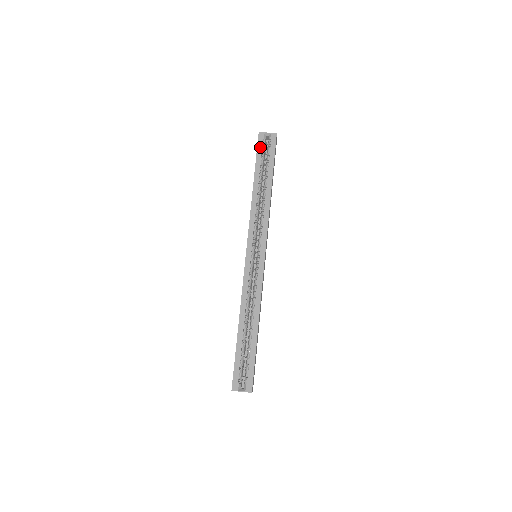
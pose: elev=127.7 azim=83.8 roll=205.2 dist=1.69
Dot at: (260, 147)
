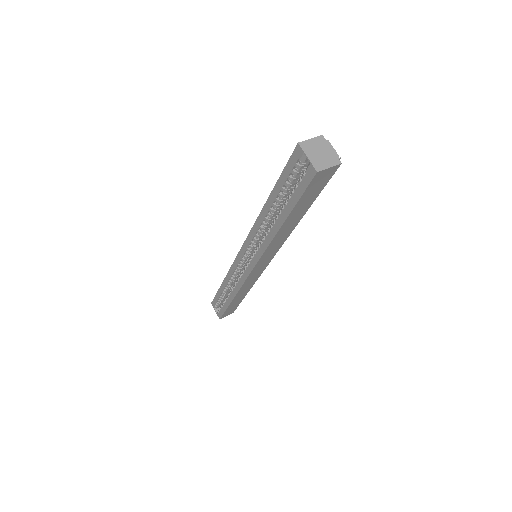
Dot at: (290, 167)
